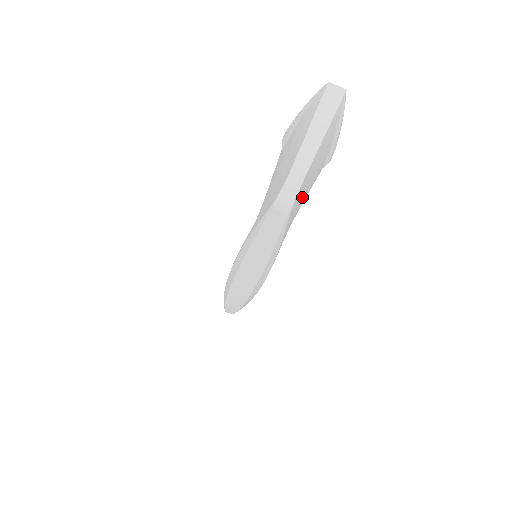
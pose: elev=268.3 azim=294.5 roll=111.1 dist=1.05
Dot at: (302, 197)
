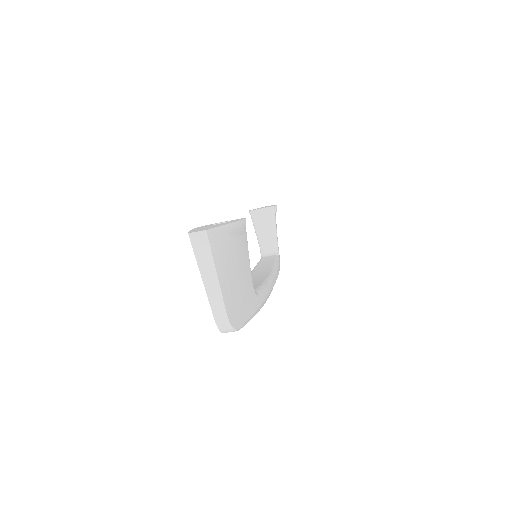
Dot at: (242, 287)
